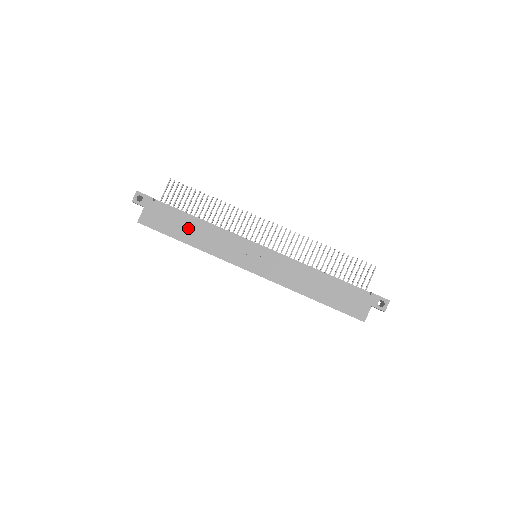
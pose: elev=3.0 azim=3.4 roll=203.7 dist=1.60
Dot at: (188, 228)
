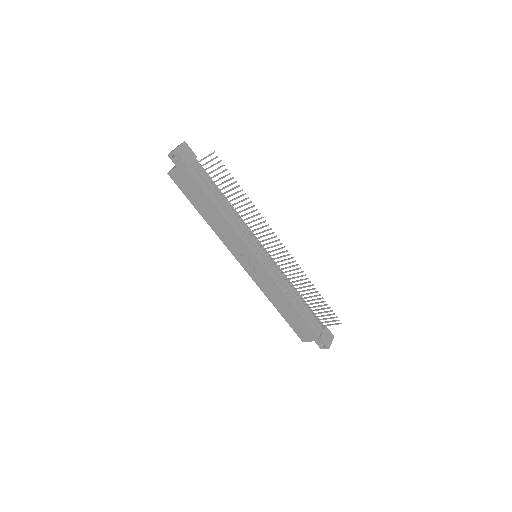
Dot at: (208, 208)
